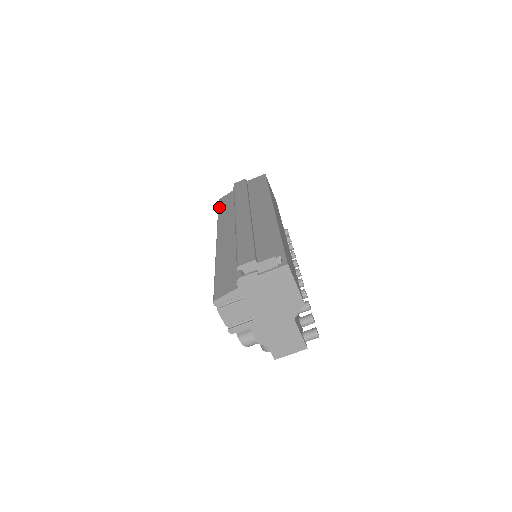
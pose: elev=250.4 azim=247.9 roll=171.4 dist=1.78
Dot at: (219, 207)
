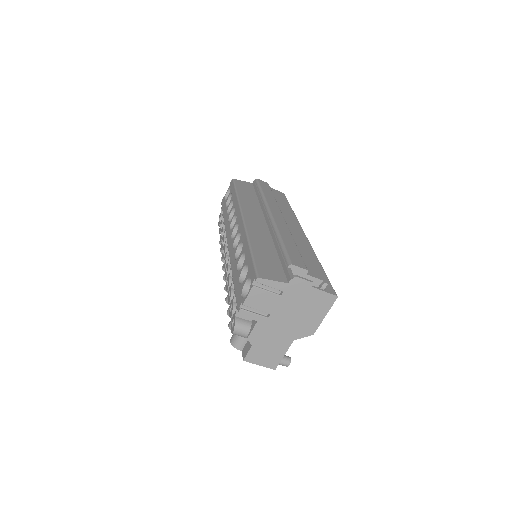
Dot at: (237, 187)
